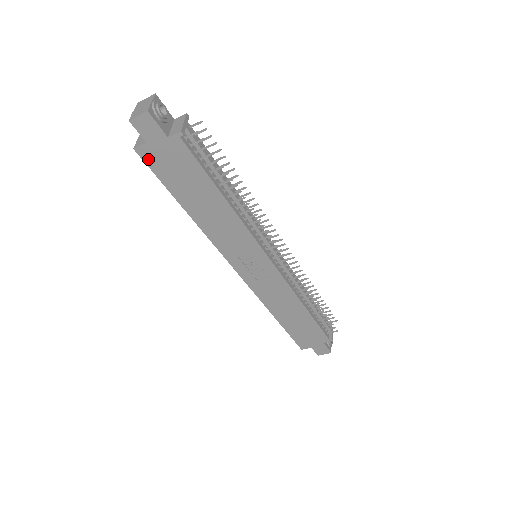
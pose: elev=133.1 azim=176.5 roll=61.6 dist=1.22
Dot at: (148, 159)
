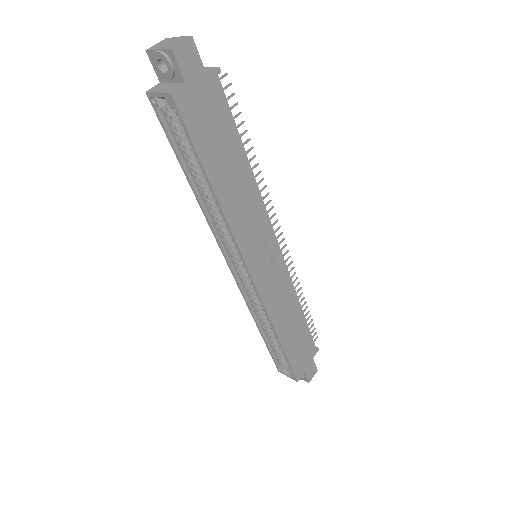
Dot at: (184, 109)
